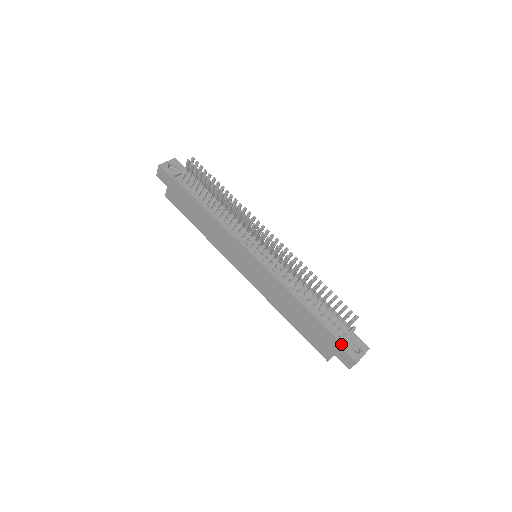
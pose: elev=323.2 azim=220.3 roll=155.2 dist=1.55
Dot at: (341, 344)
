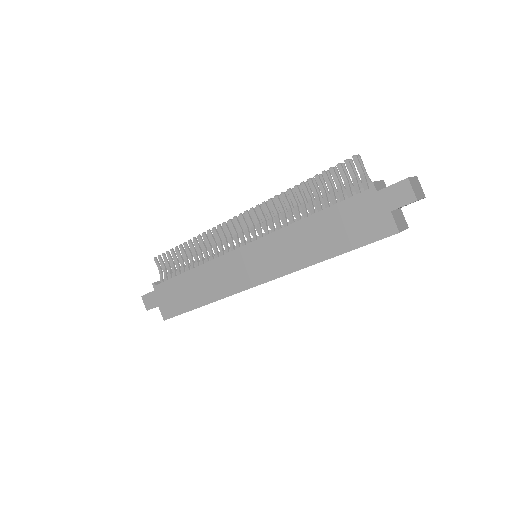
Dot at: (378, 191)
